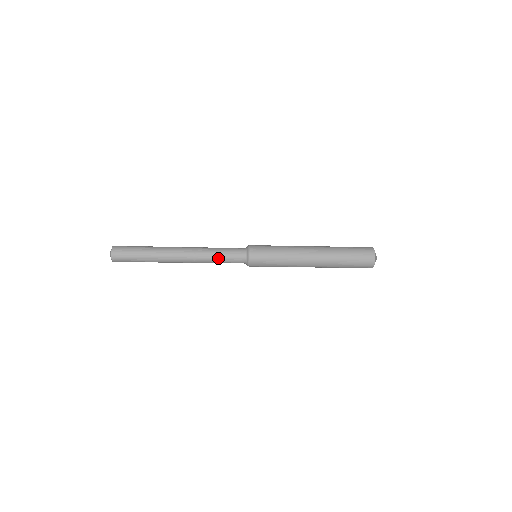
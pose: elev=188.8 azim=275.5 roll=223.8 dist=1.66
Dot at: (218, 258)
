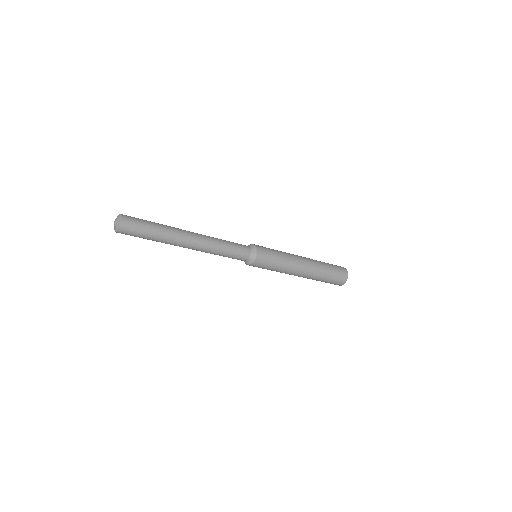
Dot at: (224, 255)
